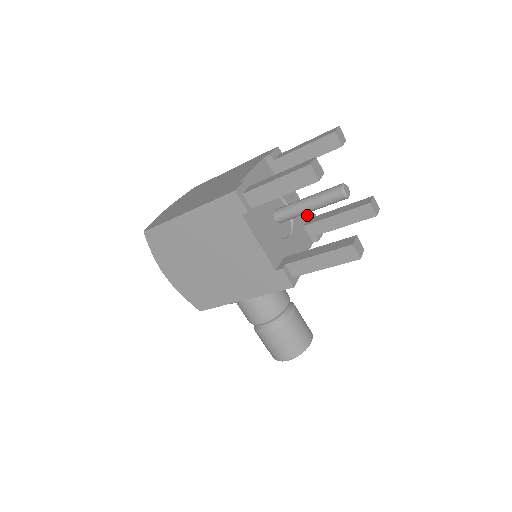
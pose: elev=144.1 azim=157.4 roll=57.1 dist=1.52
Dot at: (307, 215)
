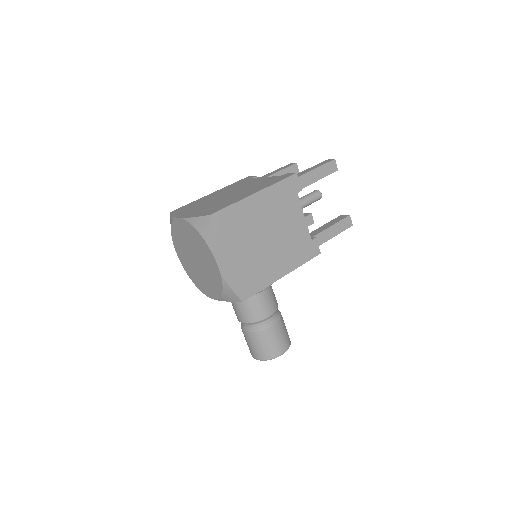
Dot at: occluded
